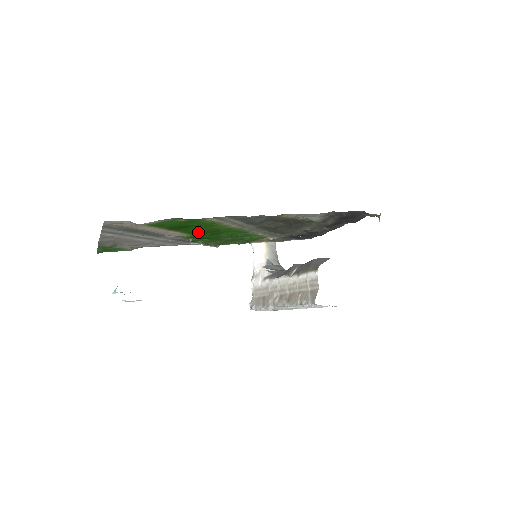
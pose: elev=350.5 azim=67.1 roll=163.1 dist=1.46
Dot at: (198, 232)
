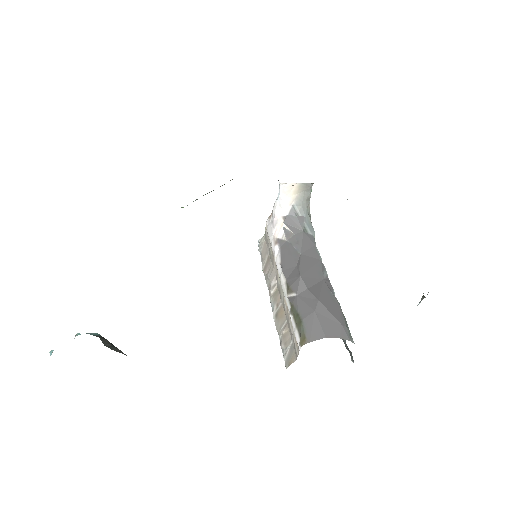
Dot at: occluded
